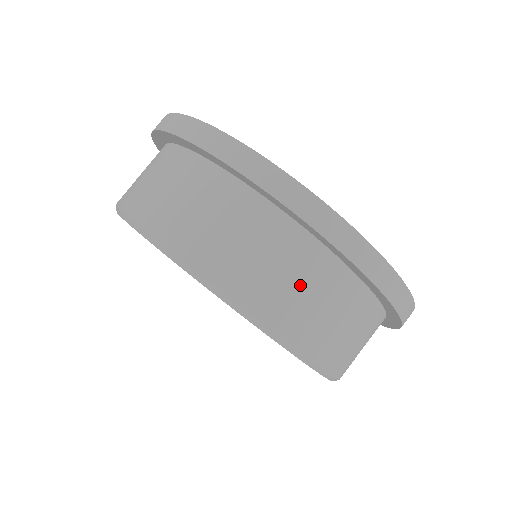
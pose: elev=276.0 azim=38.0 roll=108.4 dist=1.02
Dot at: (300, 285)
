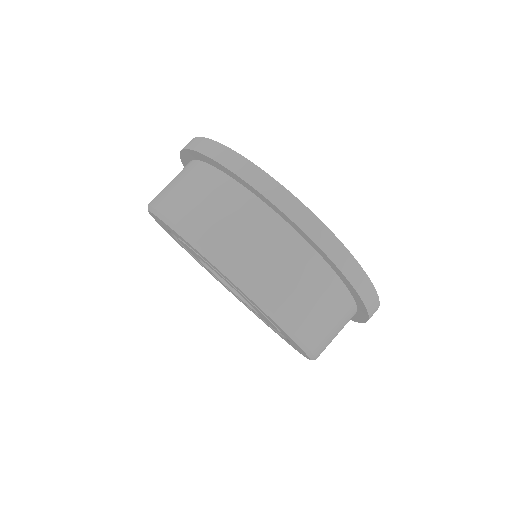
Dot at: (219, 210)
